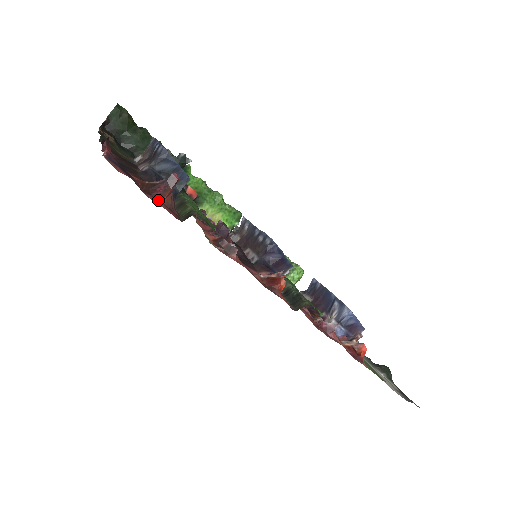
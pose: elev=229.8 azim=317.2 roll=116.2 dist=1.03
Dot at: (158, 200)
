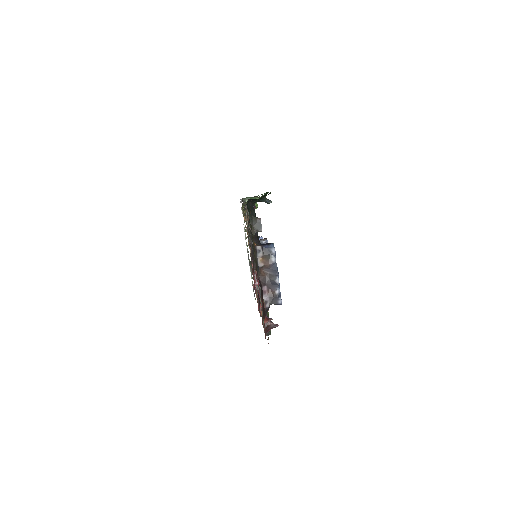
Dot at: occluded
